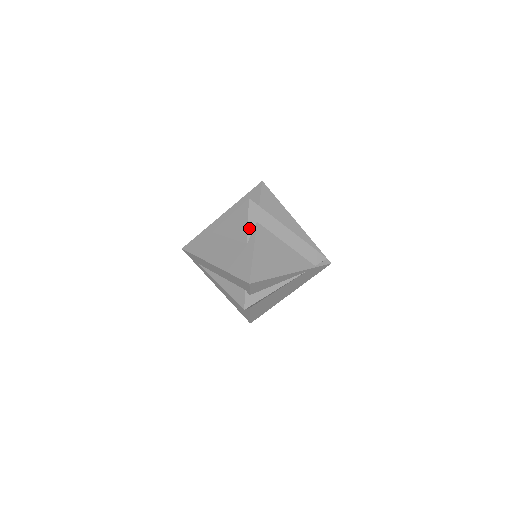
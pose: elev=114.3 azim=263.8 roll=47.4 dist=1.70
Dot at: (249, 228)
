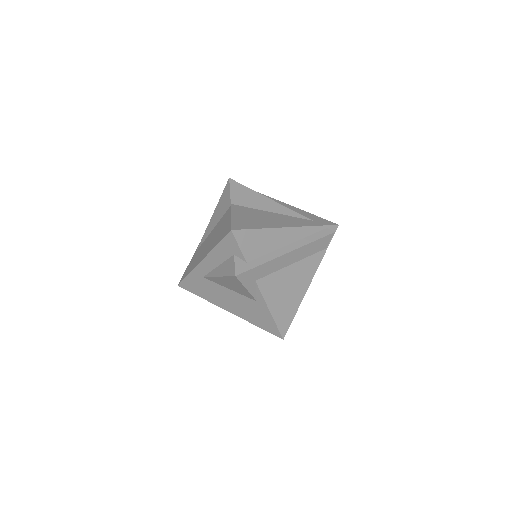
Dot at: (251, 292)
